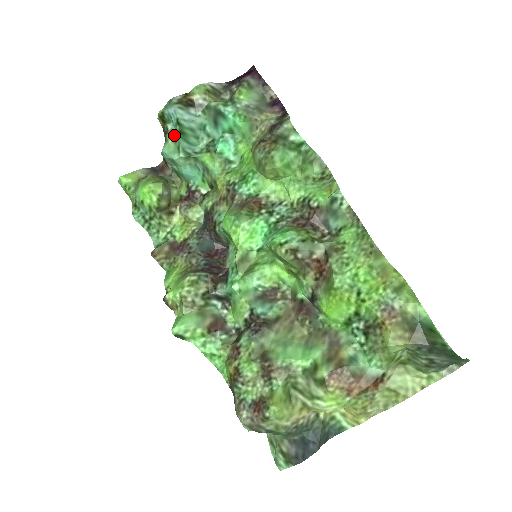
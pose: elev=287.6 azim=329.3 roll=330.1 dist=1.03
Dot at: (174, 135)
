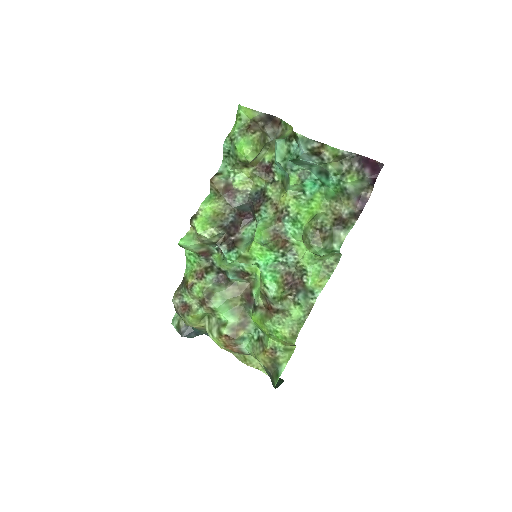
Dot at: (291, 150)
